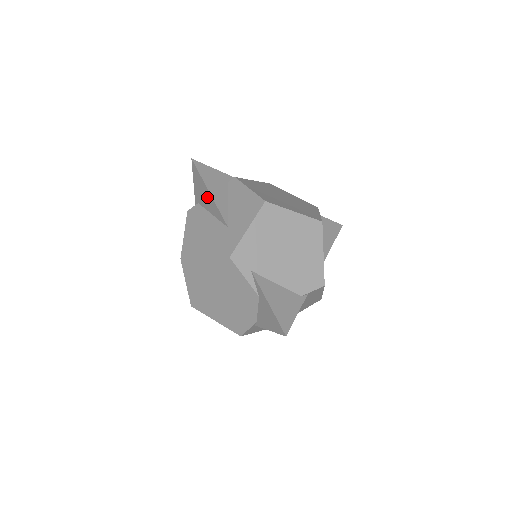
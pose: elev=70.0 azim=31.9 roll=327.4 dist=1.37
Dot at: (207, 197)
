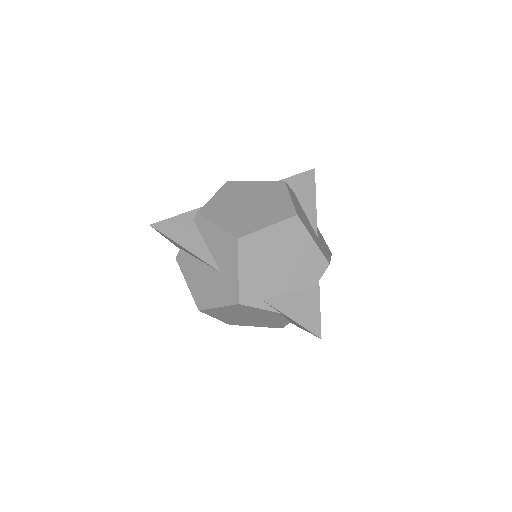
Dot at: occluded
